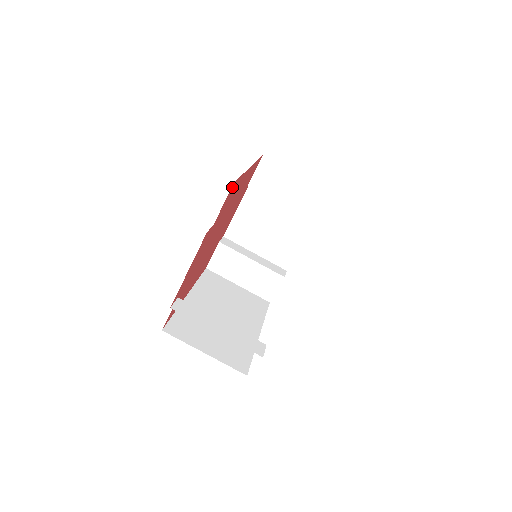
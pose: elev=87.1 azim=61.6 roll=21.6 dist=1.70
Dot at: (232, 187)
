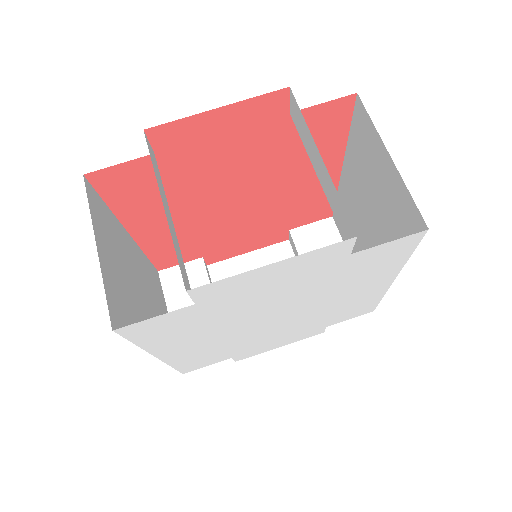
Dot at: (346, 102)
